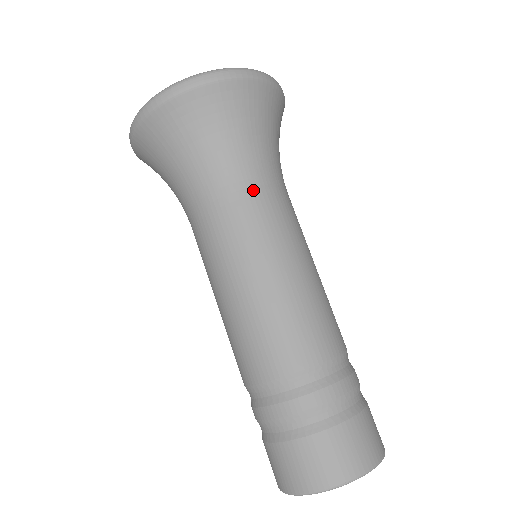
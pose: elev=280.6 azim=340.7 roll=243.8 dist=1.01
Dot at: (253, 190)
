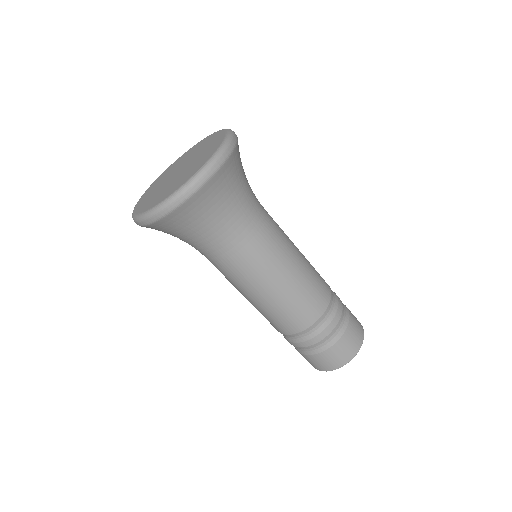
Dot at: (217, 258)
